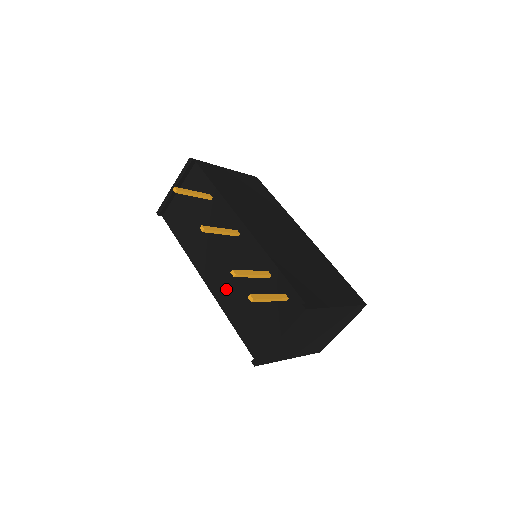
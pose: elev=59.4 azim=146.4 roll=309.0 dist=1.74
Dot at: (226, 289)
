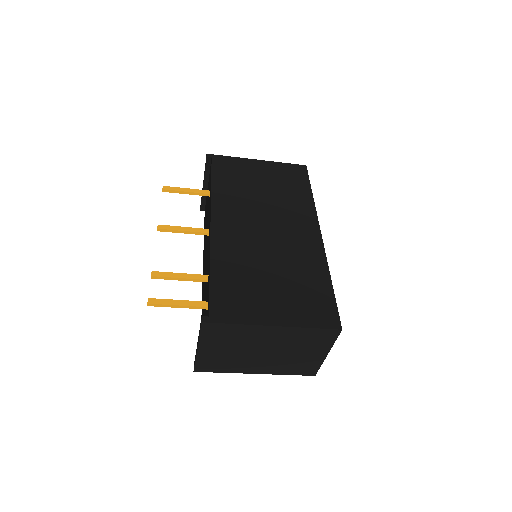
Dot at: (203, 288)
